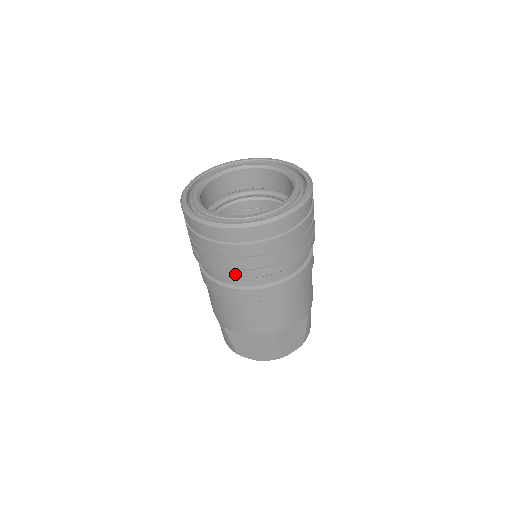
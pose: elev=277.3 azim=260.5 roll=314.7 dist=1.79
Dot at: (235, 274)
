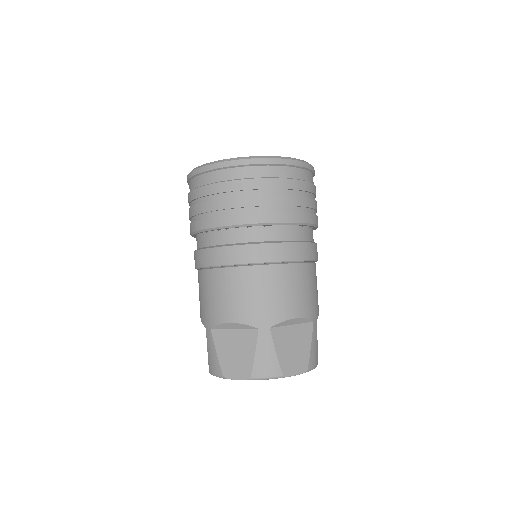
Dot at: (230, 220)
